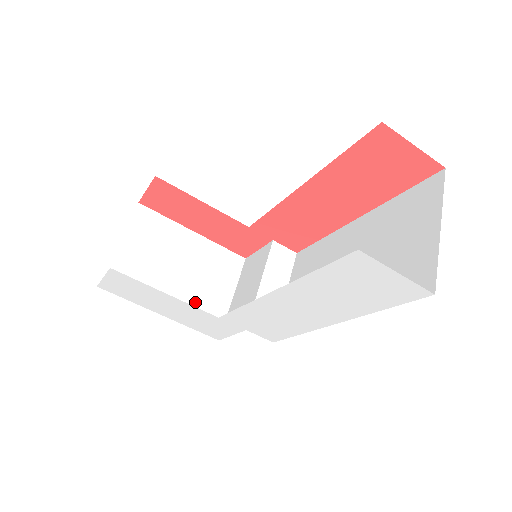
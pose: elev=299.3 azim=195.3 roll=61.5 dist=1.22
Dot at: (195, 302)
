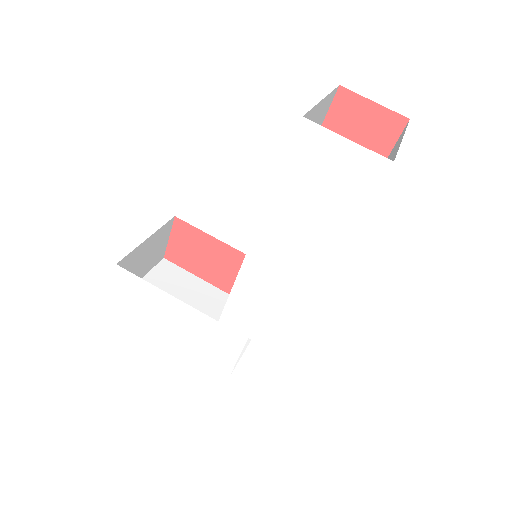
Dot at: occluded
